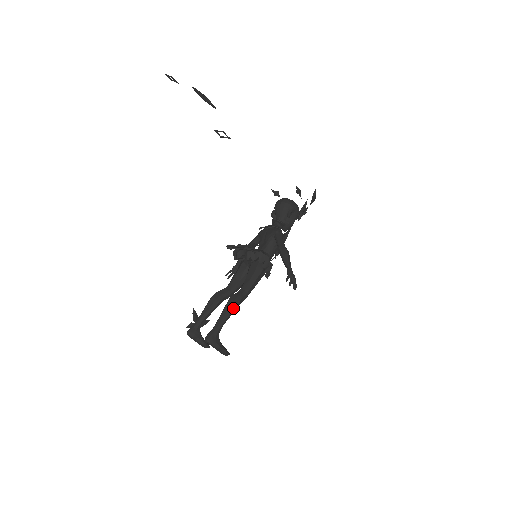
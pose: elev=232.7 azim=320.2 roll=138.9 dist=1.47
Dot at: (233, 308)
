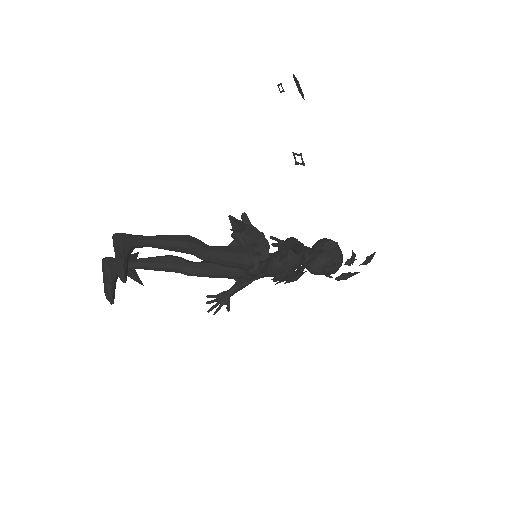
Dot at: (181, 239)
